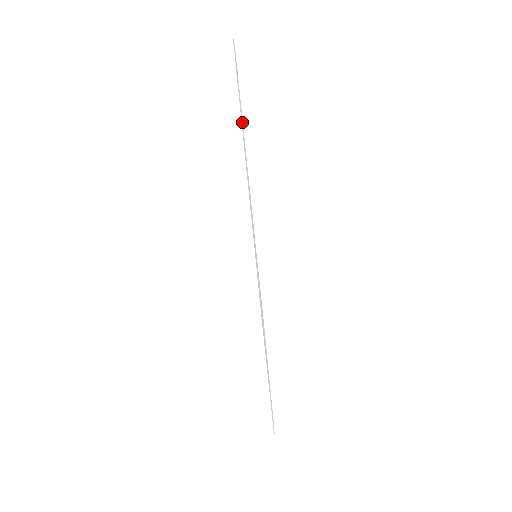
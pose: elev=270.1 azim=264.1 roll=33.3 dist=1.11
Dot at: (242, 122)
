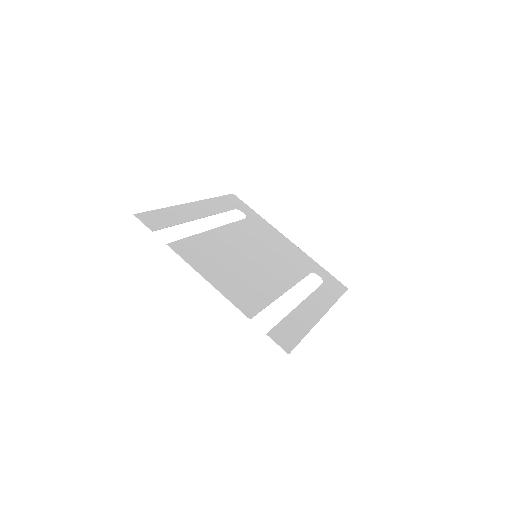
Dot at: (193, 268)
